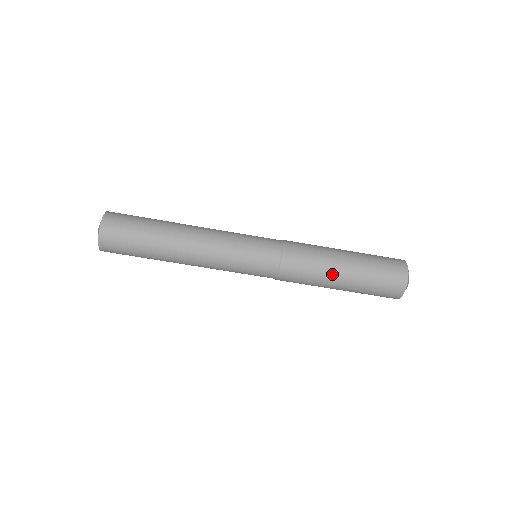
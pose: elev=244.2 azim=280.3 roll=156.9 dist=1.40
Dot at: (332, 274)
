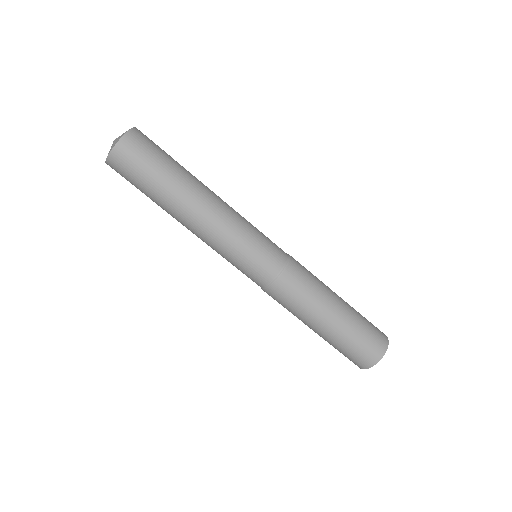
Dot at: (315, 317)
